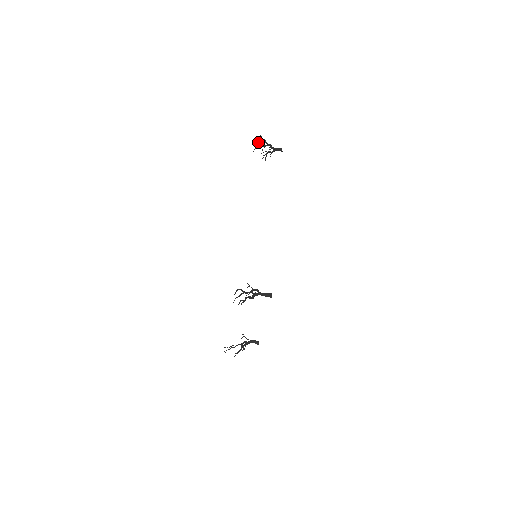
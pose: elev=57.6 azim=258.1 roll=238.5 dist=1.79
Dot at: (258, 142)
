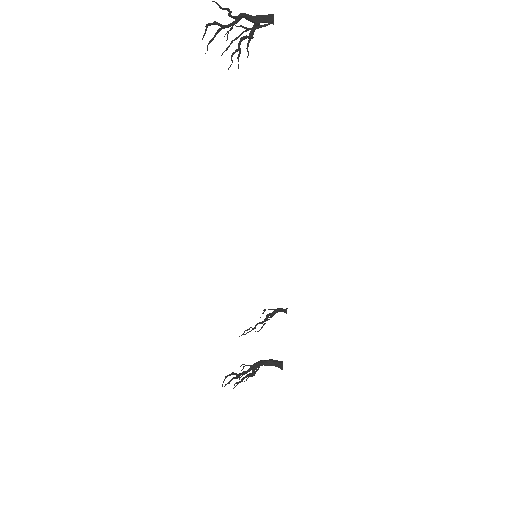
Dot at: (212, 23)
